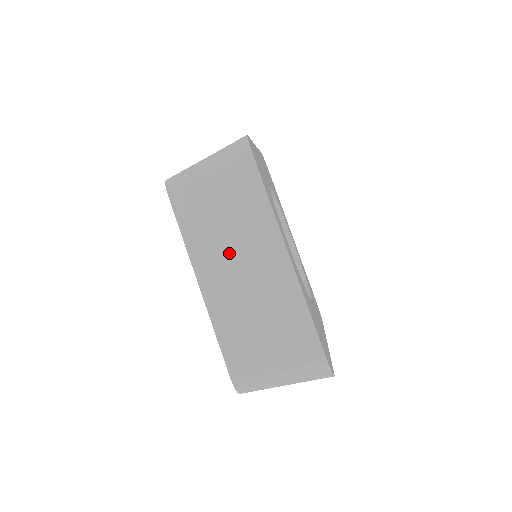
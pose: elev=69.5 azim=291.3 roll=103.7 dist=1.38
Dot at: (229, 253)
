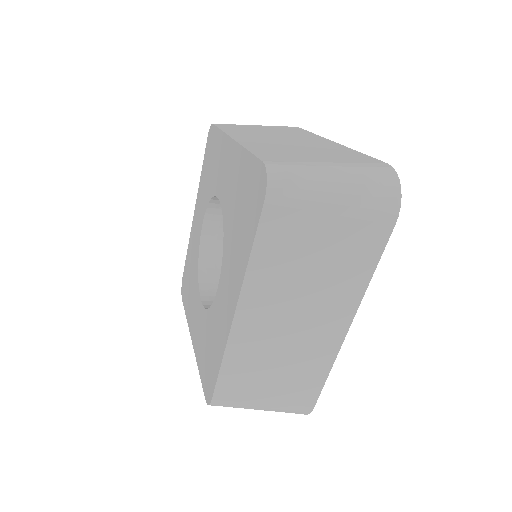
Dot at: occluded
